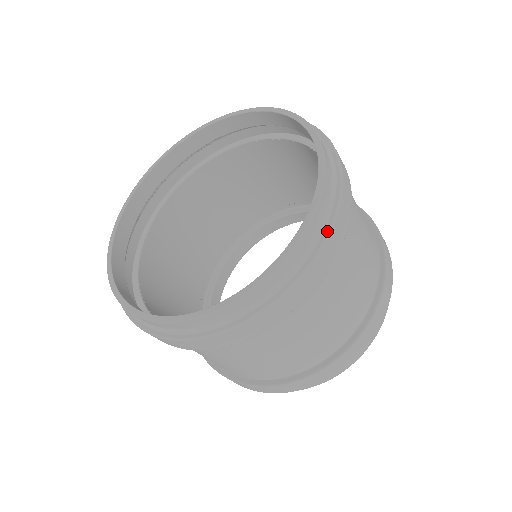
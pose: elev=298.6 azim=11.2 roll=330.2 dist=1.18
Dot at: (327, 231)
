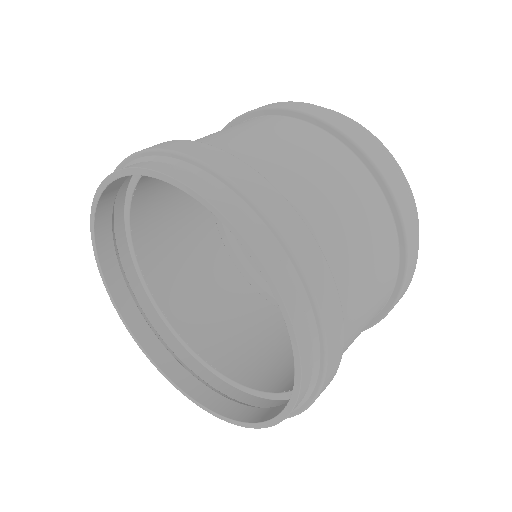
Dot at: (275, 233)
